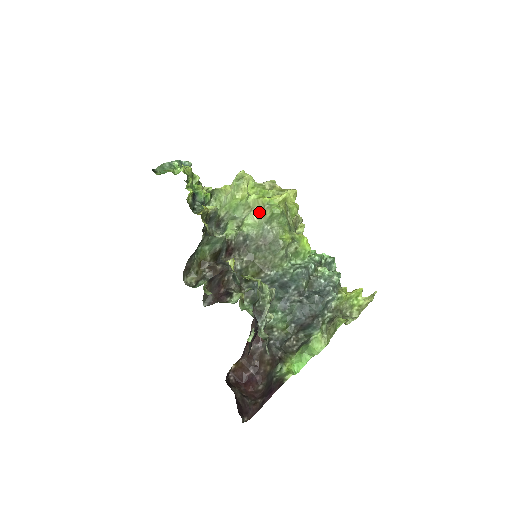
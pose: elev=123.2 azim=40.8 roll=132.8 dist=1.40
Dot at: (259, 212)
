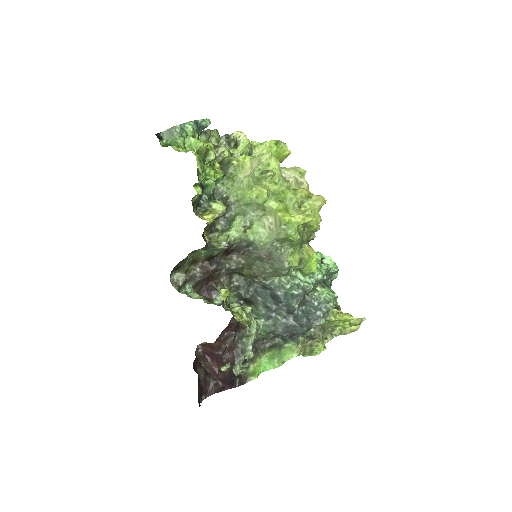
Dot at: (273, 224)
